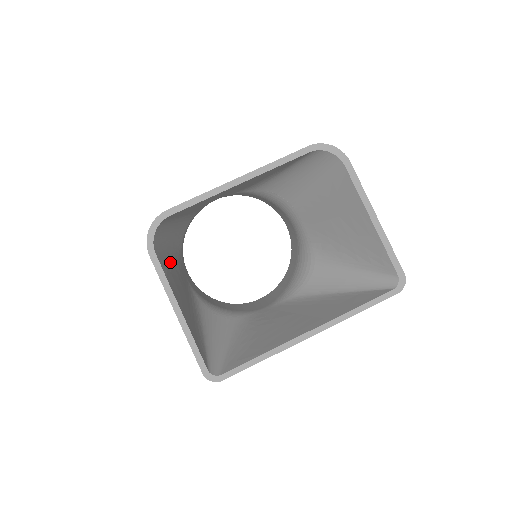
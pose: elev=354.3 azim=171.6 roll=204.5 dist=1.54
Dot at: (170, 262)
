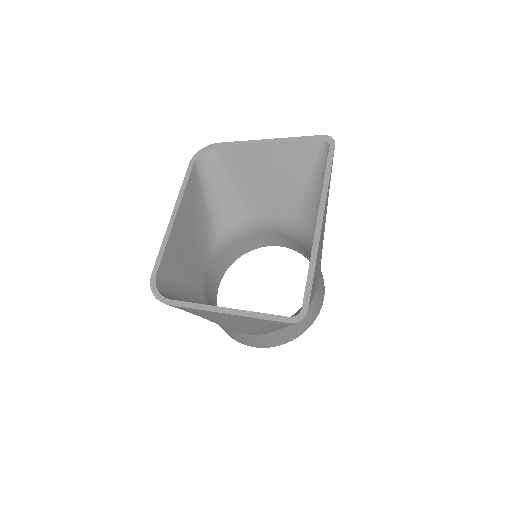
Dot at: occluded
